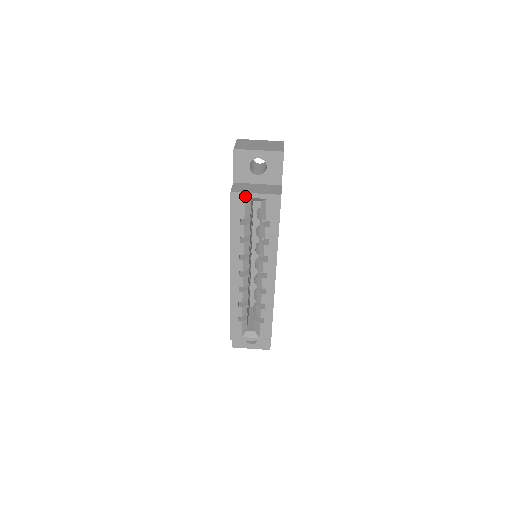
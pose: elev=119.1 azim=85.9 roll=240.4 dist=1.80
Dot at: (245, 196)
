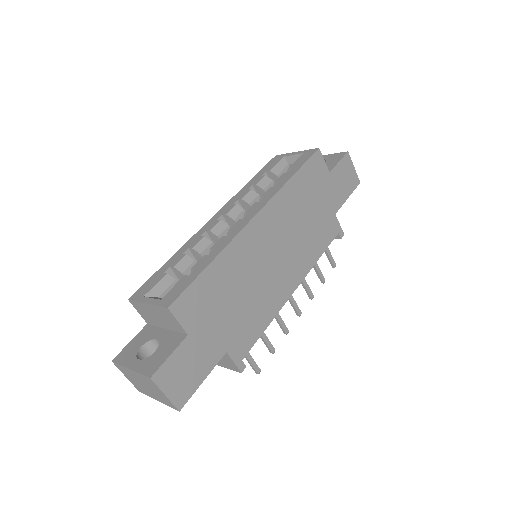
Dot at: (285, 156)
